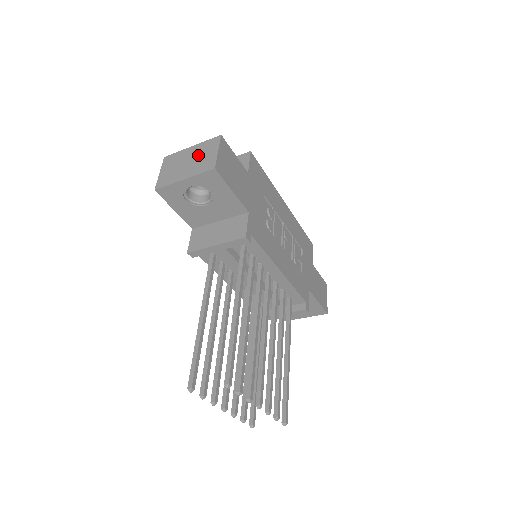
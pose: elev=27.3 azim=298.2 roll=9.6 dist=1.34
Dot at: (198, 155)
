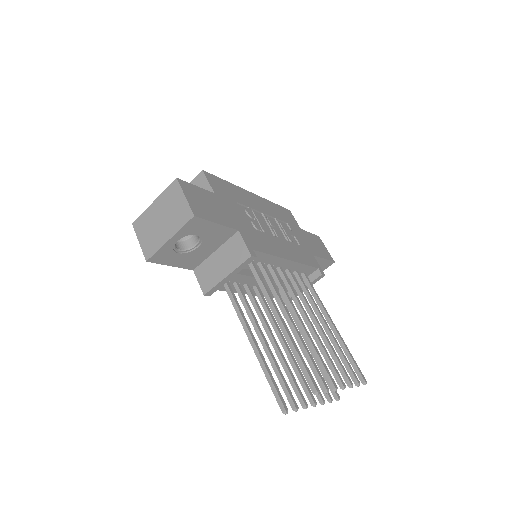
Dot at: (167, 208)
